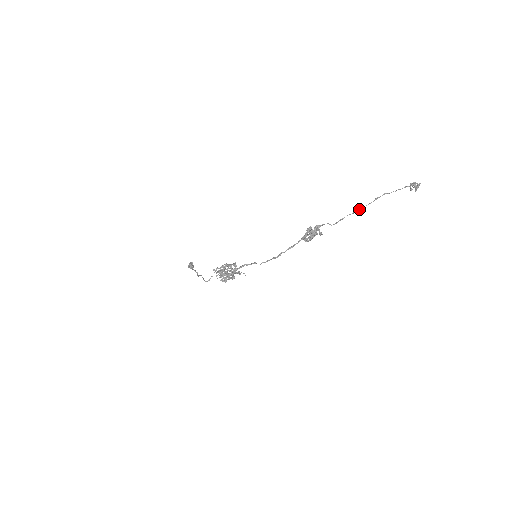
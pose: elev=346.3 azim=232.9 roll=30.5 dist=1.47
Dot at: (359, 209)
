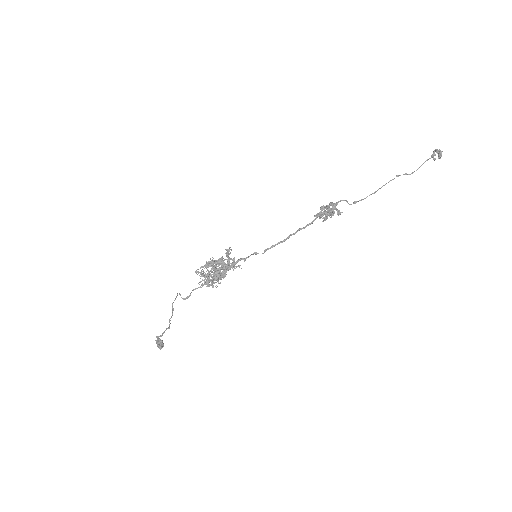
Dot at: occluded
